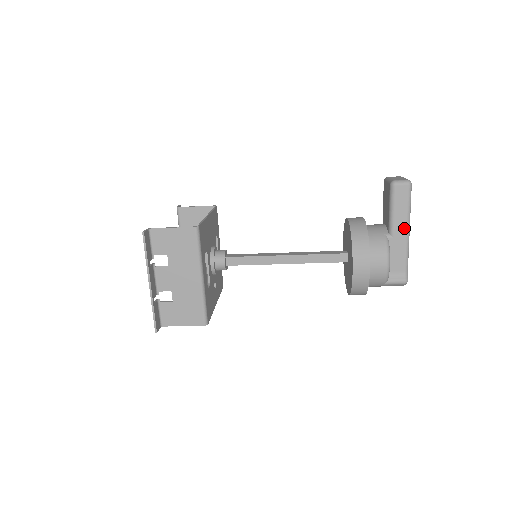
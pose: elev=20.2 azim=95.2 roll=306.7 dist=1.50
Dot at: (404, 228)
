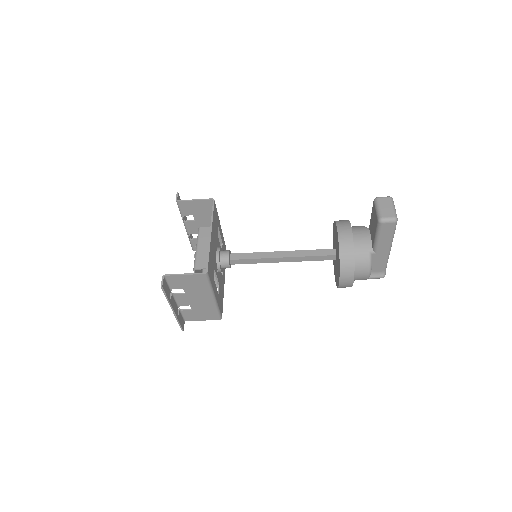
Dot at: (386, 248)
